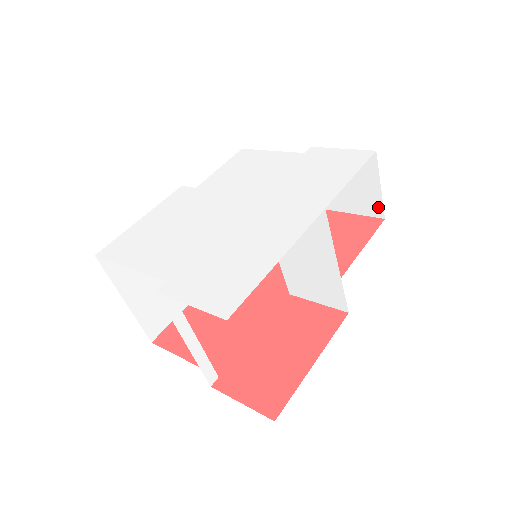
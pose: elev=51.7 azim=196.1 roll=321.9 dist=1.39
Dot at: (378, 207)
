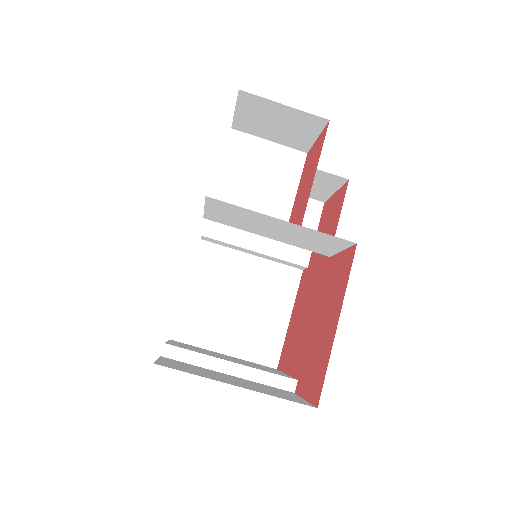
Dot at: (312, 118)
